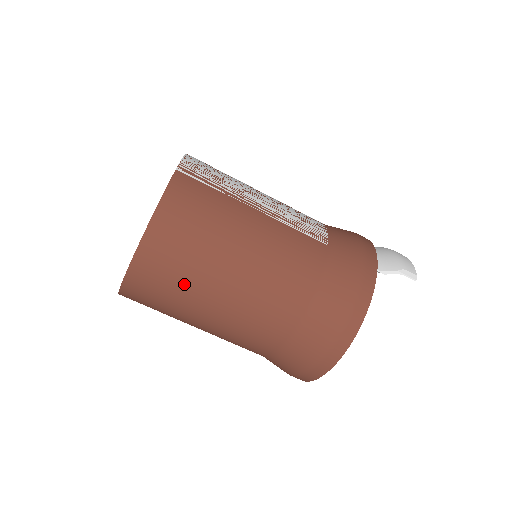
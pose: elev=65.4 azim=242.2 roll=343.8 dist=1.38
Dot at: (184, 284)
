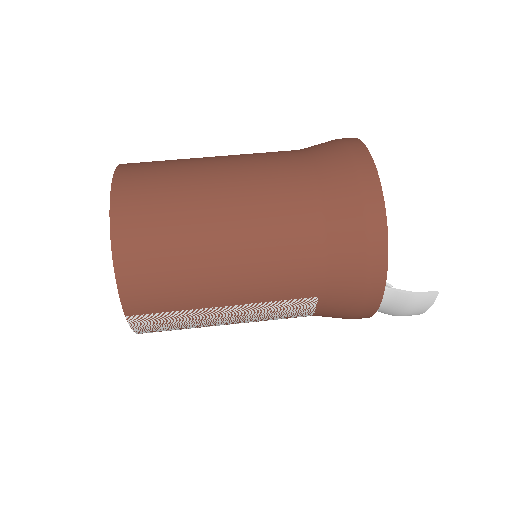
Dot at: (175, 166)
